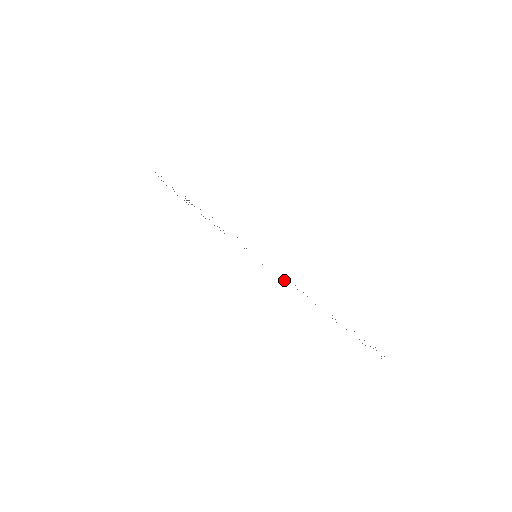
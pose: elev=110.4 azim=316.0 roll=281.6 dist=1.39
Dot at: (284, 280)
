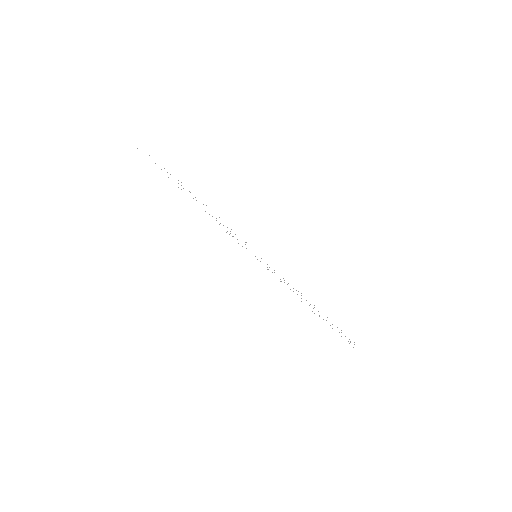
Dot at: occluded
